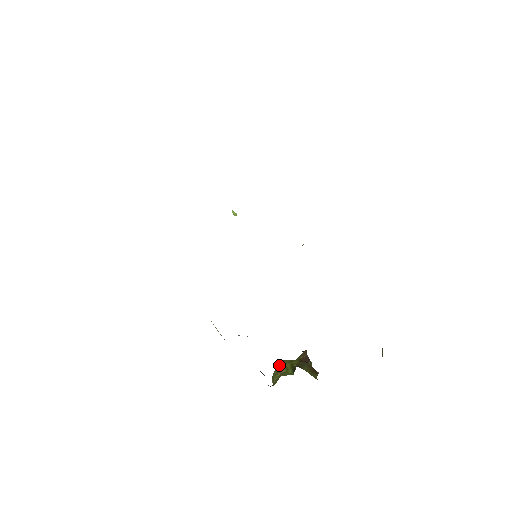
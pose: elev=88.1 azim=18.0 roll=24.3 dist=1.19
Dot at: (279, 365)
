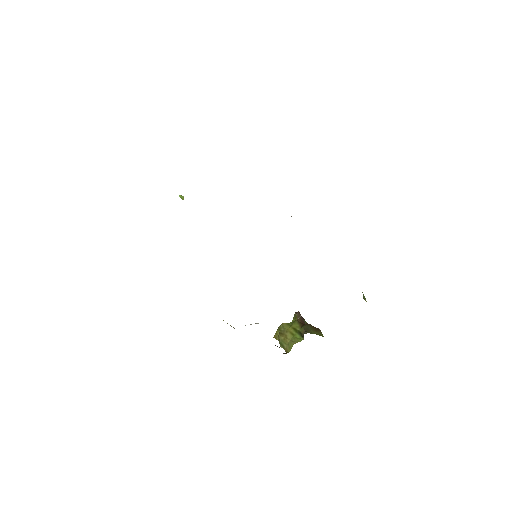
Dot at: (278, 330)
